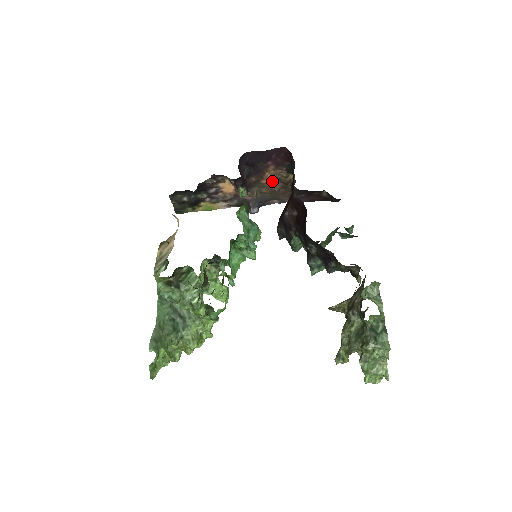
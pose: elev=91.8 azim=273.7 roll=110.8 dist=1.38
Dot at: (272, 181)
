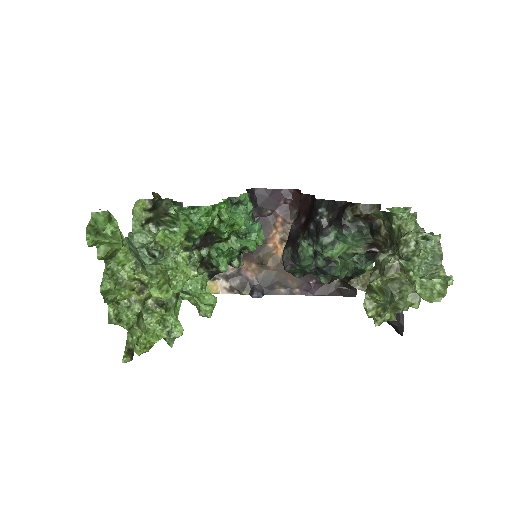
Dot at: (279, 247)
